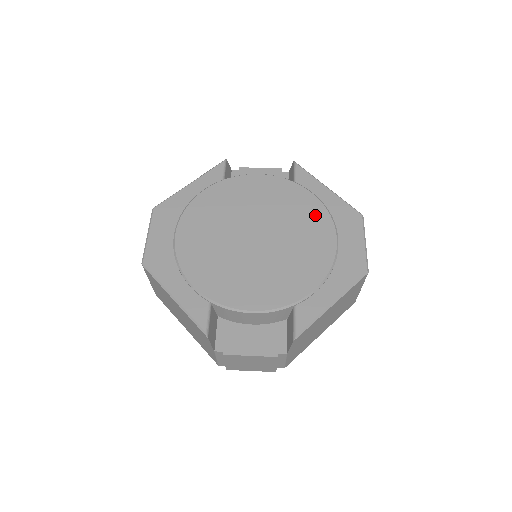
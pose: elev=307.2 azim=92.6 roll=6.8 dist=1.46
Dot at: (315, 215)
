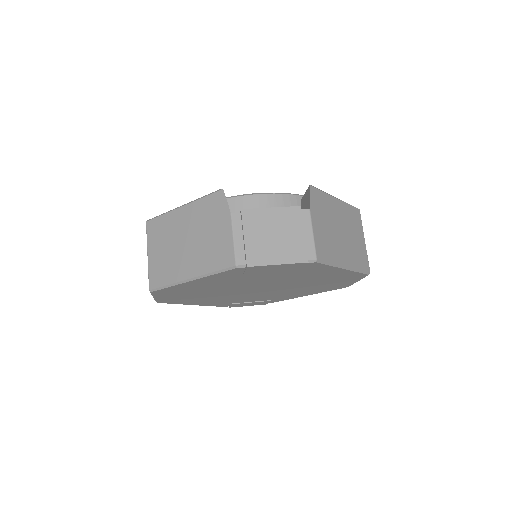
Dot at: occluded
